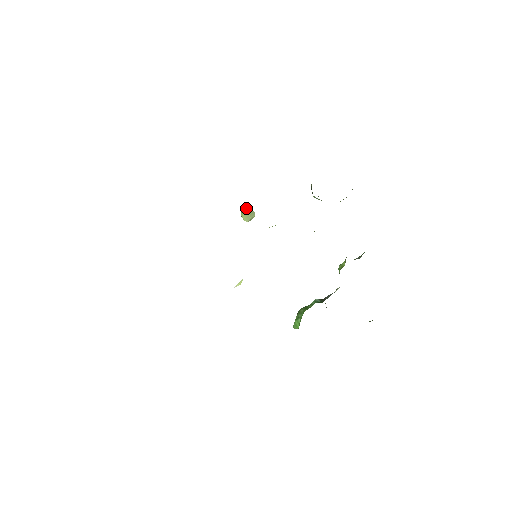
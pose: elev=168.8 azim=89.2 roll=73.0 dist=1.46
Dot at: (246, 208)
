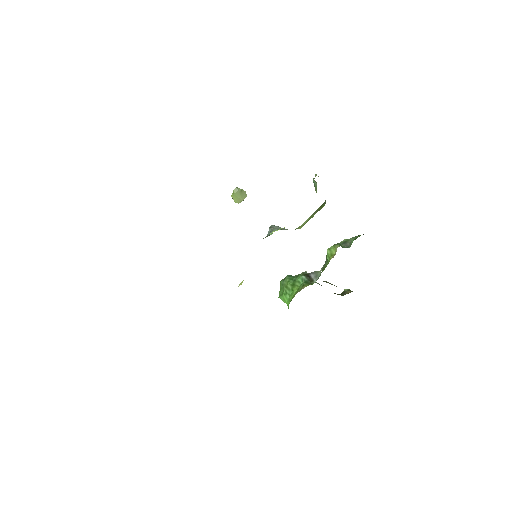
Dot at: (238, 190)
